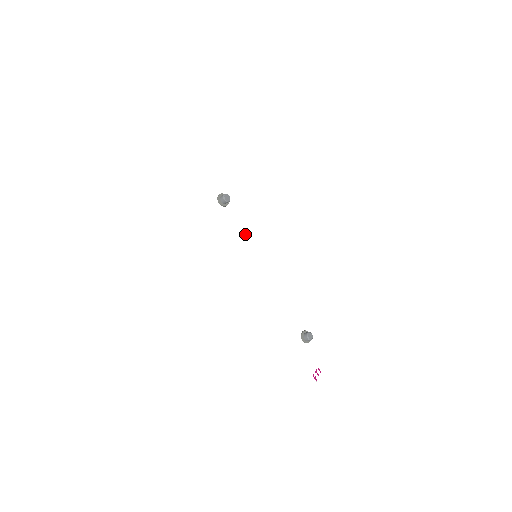
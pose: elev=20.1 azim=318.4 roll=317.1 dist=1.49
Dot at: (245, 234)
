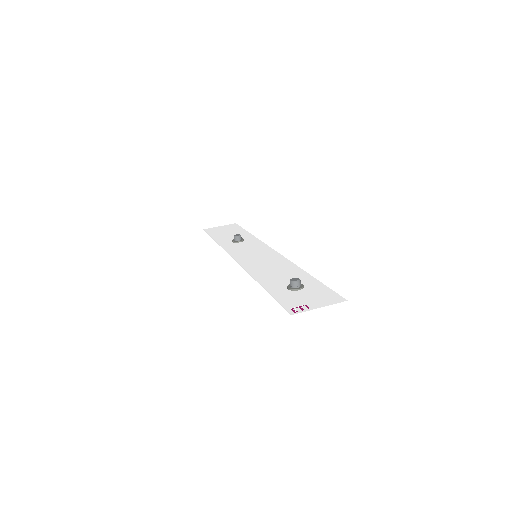
Dot at: (251, 249)
